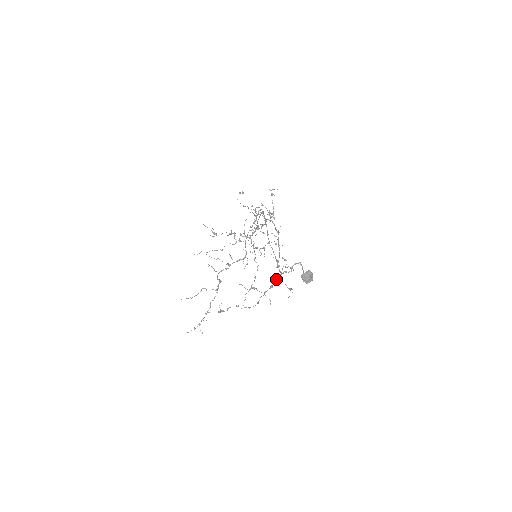
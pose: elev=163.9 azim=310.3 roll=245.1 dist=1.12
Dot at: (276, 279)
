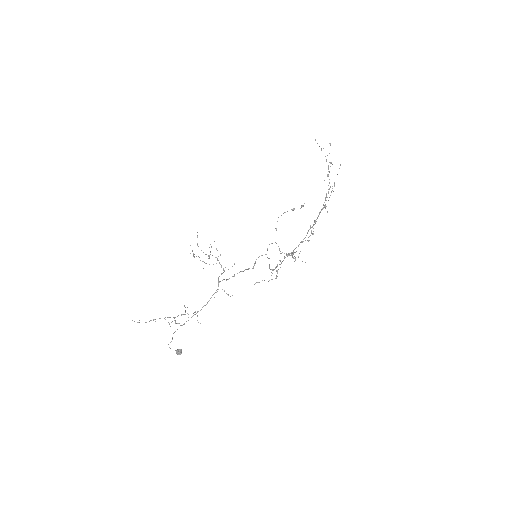
Dot at: (300, 242)
